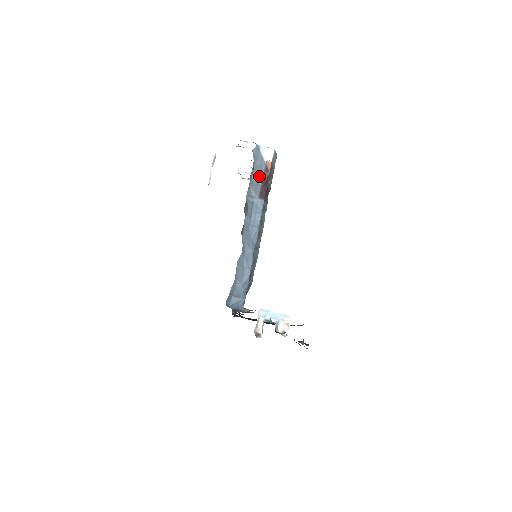
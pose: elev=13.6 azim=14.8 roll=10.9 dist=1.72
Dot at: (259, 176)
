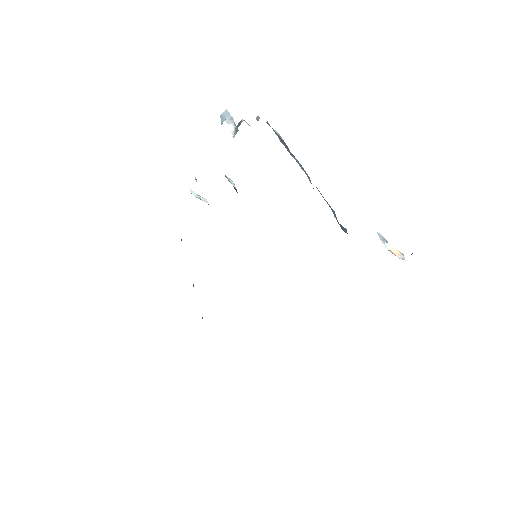
Dot at: (283, 142)
